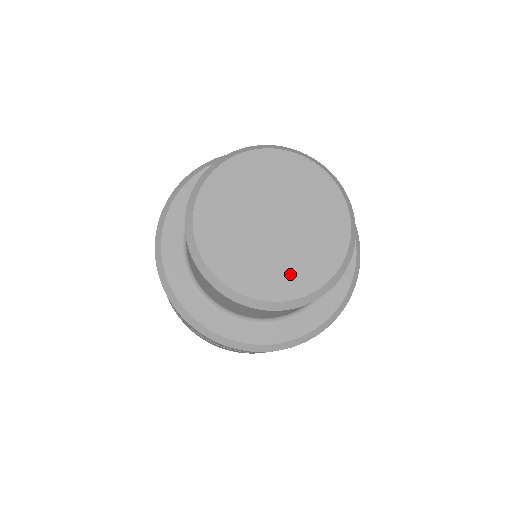
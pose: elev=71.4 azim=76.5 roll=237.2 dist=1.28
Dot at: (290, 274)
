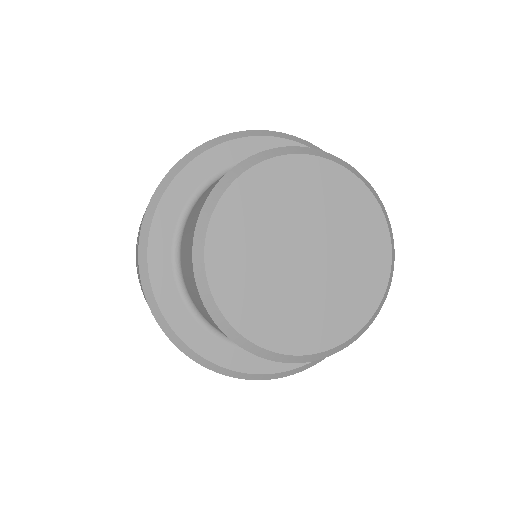
Dot at: (362, 277)
